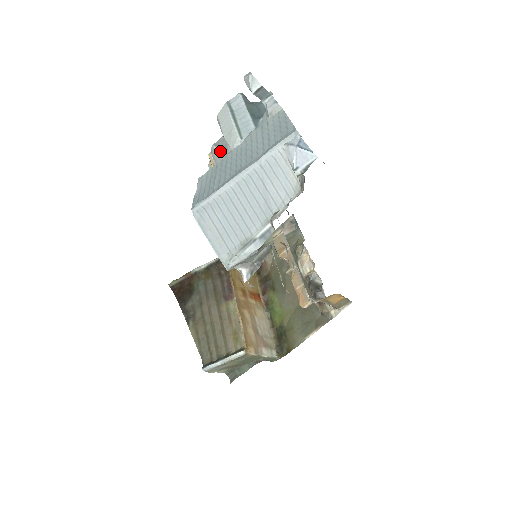
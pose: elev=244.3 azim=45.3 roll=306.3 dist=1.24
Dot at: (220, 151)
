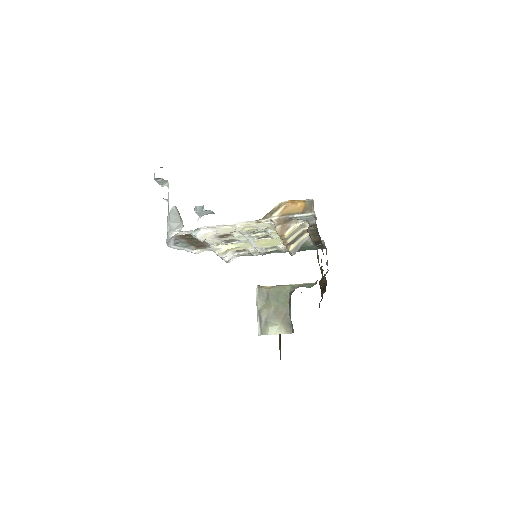
Dot at: occluded
